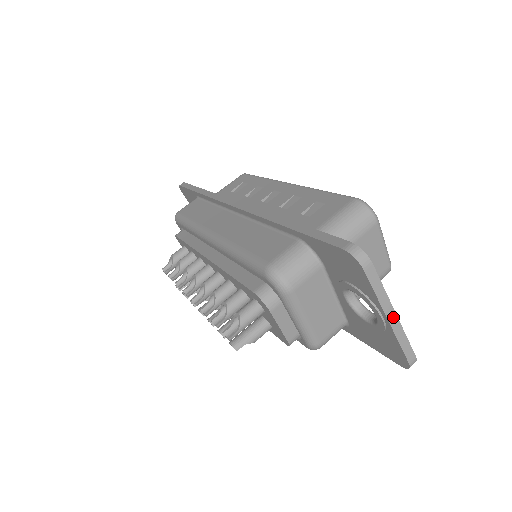
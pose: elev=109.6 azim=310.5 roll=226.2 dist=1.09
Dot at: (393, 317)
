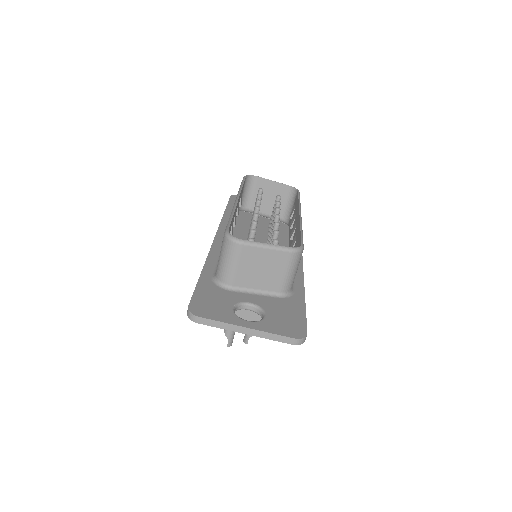
Dot at: (247, 330)
